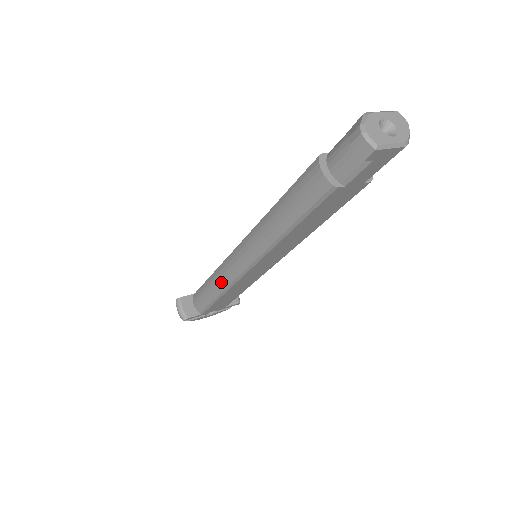
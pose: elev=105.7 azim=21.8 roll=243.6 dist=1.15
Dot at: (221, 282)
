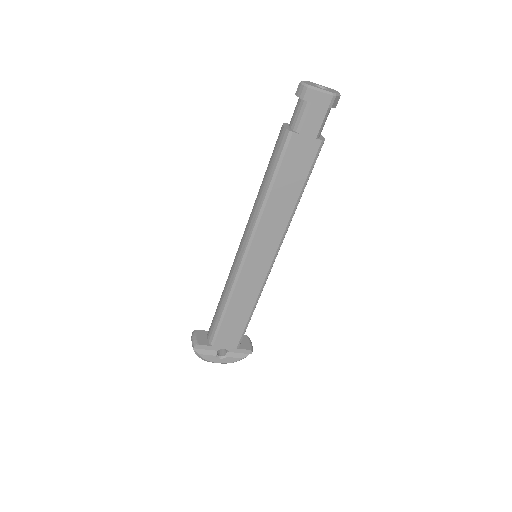
Dot at: (227, 287)
